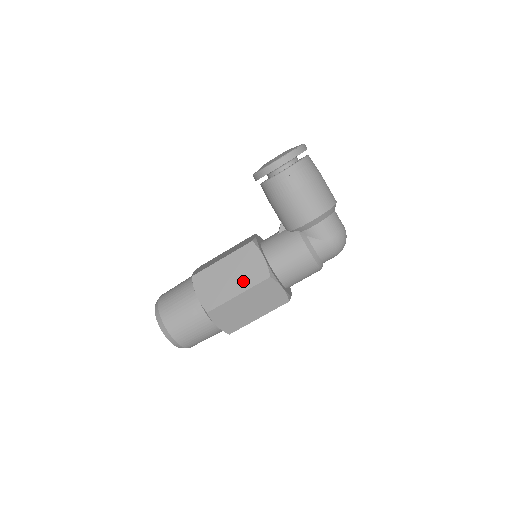
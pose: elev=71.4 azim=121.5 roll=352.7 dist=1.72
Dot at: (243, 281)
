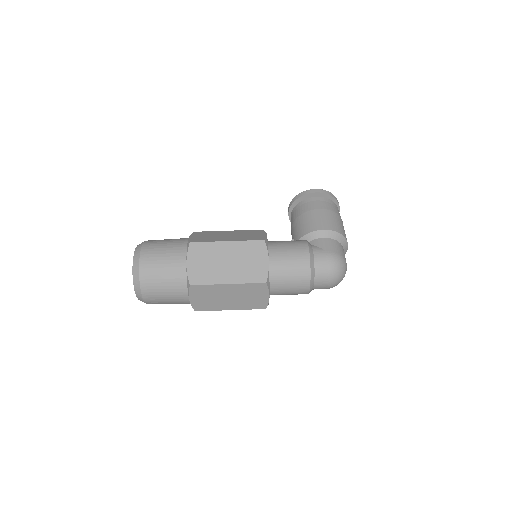
Dot at: (238, 238)
